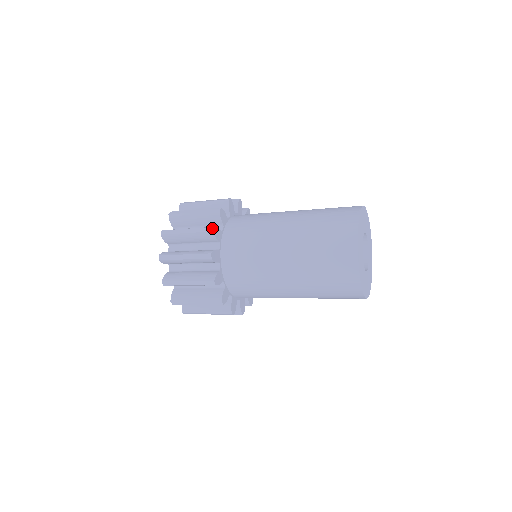
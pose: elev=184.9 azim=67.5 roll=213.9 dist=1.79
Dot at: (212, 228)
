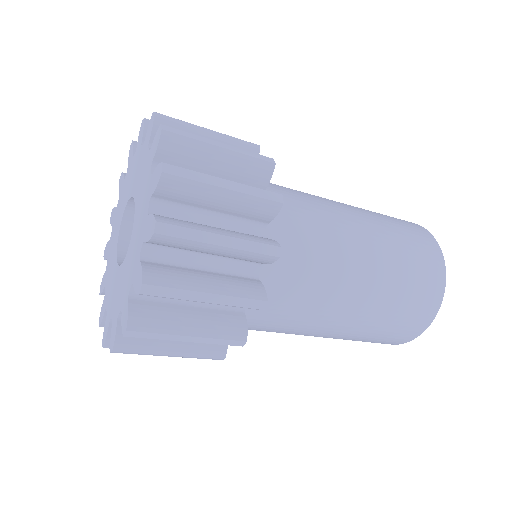
Dot at: (281, 196)
